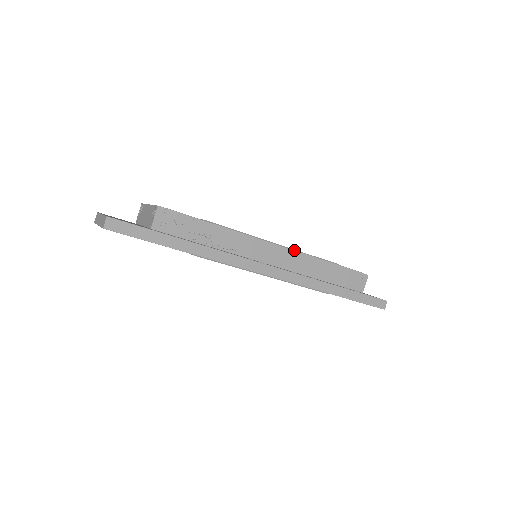
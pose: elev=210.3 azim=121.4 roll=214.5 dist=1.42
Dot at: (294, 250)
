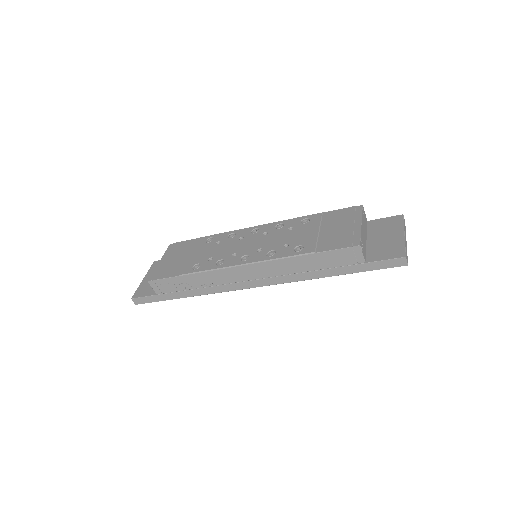
Dot at: (261, 262)
